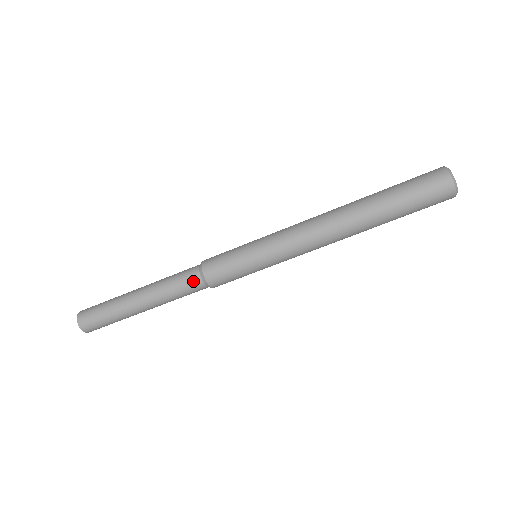
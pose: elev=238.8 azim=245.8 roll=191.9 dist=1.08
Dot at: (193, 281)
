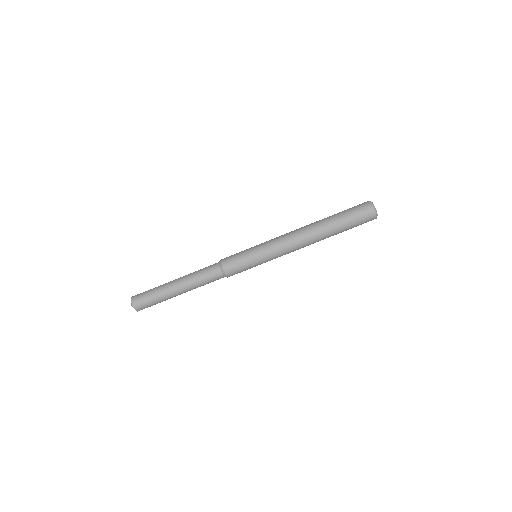
Dot at: (215, 272)
